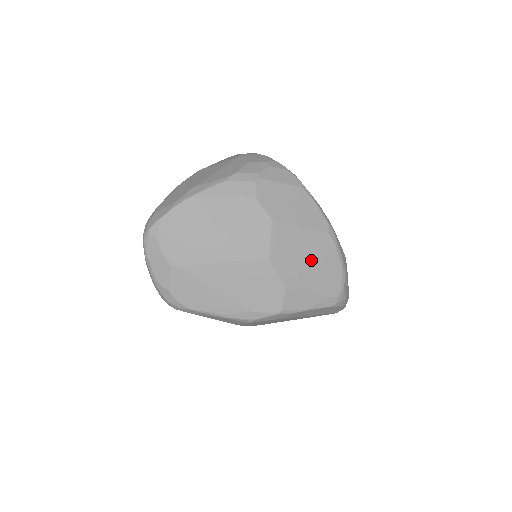
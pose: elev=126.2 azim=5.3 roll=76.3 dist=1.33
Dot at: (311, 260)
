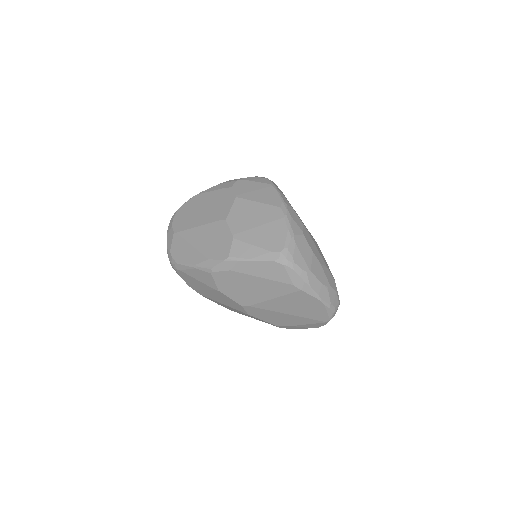
Dot at: (260, 223)
